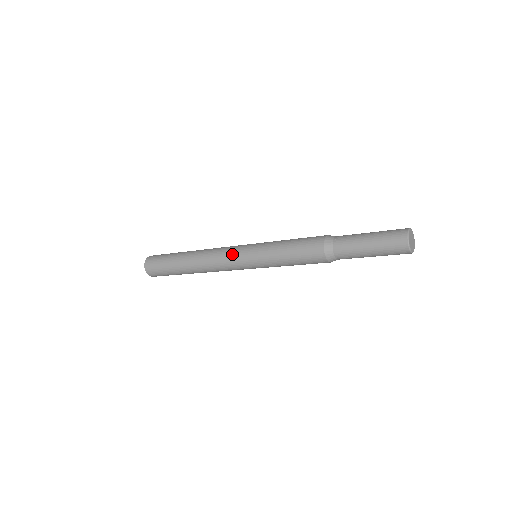
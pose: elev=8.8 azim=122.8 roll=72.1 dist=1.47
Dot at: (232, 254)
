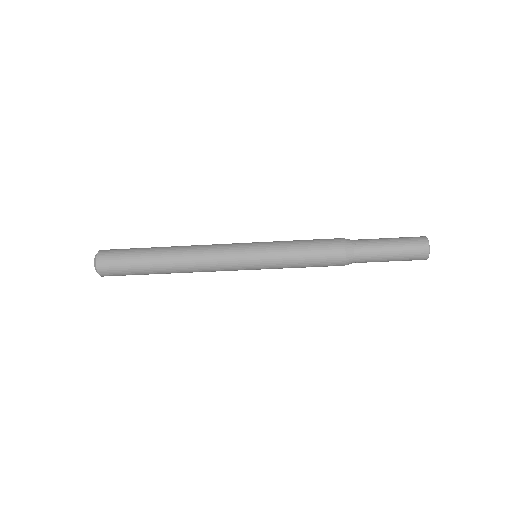
Dot at: (233, 243)
